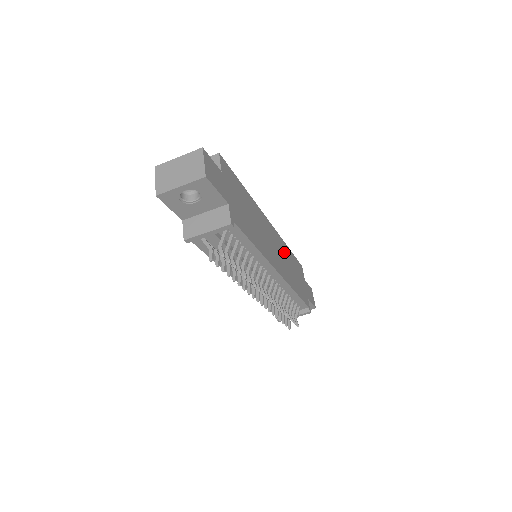
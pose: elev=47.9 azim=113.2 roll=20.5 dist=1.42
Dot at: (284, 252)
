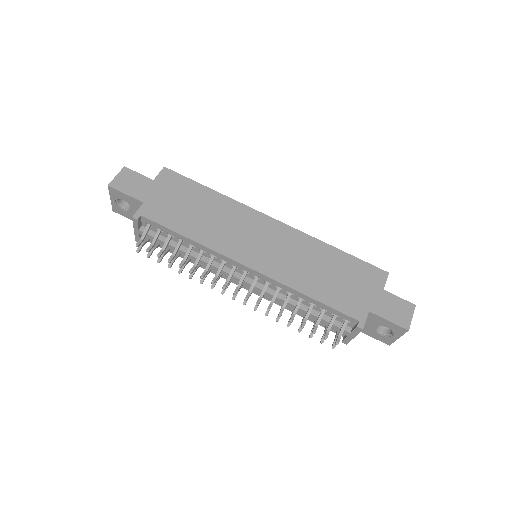
Dot at: (304, 250)
